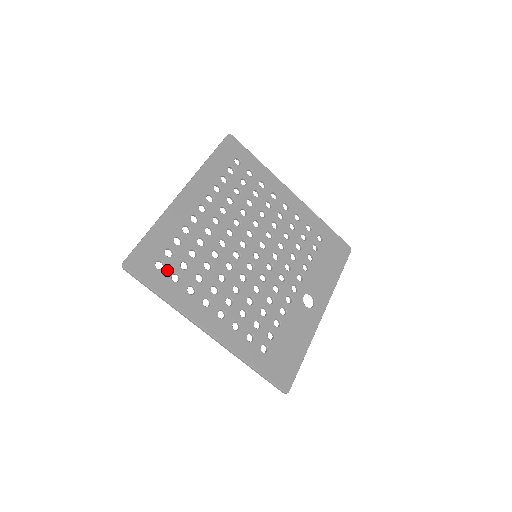
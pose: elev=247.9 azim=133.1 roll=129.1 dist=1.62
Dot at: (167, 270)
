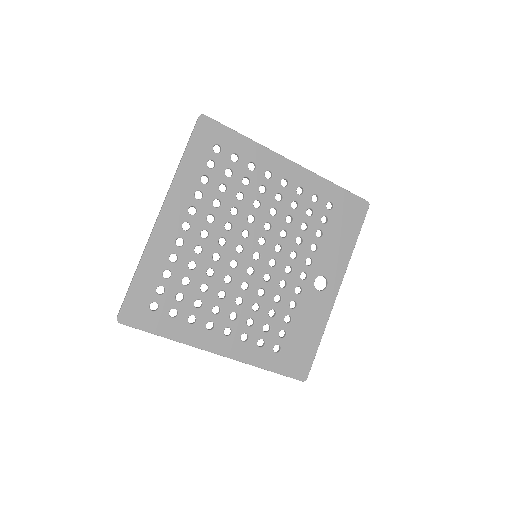
Dot at: (163, 309)
